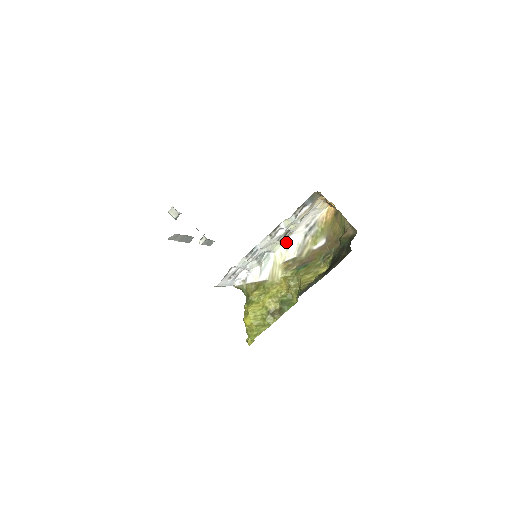
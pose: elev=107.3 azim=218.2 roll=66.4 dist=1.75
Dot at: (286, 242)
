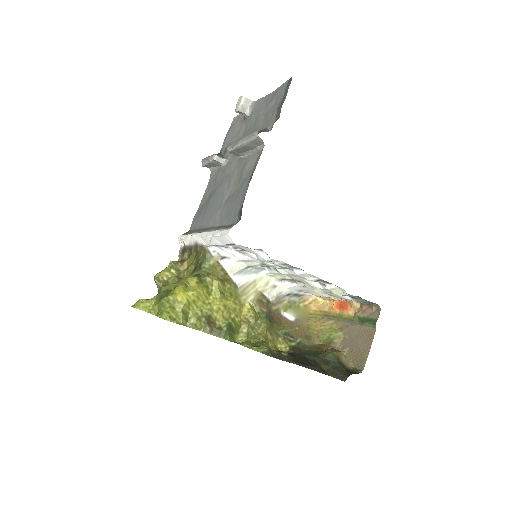
Dot at: (282, 281)
